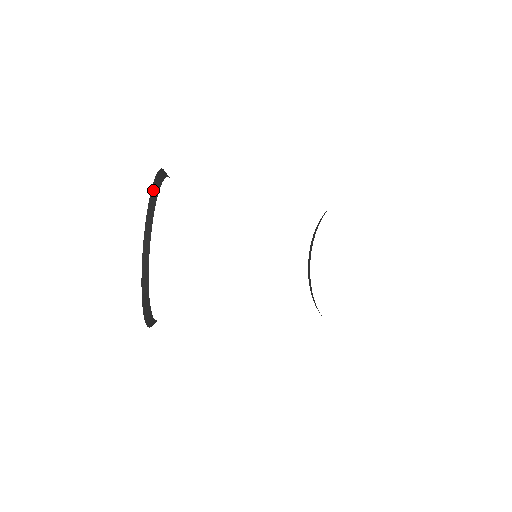
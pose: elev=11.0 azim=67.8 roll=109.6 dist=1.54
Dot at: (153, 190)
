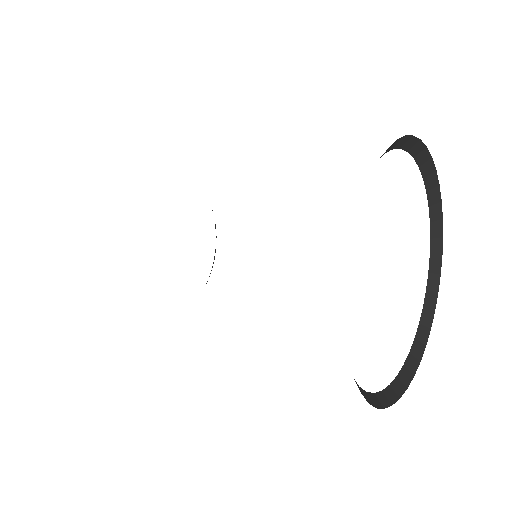
Dot at: occluded
